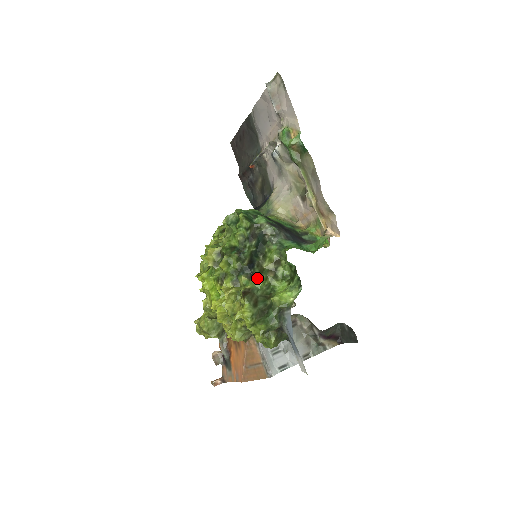
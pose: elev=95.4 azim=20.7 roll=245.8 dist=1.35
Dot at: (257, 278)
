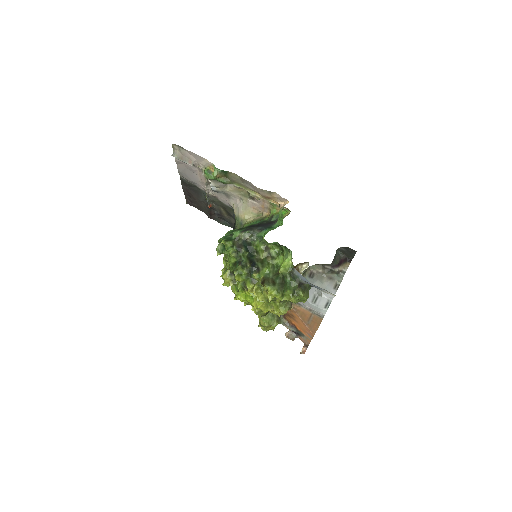
Dot at: (263, 268)
